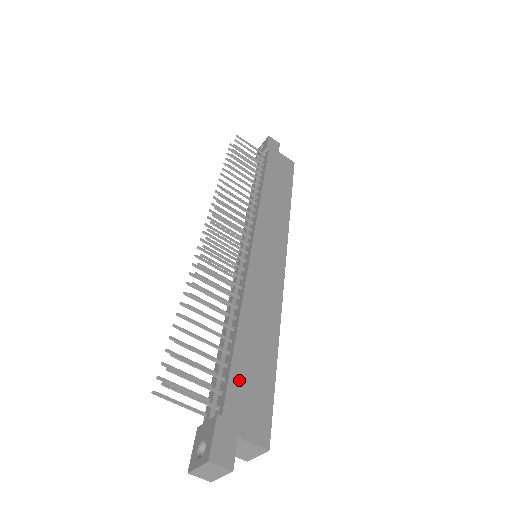
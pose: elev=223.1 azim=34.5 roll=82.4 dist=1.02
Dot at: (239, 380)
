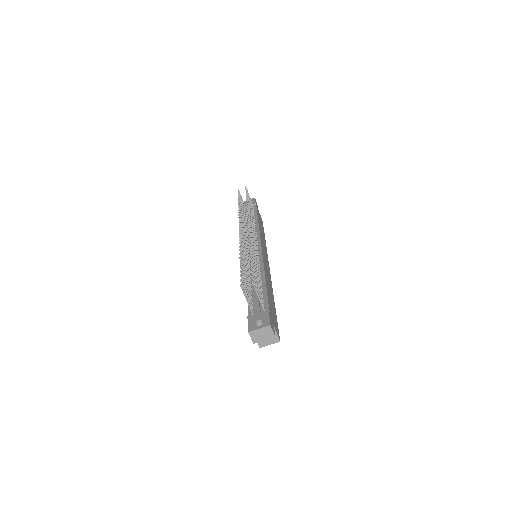
Dot at: (270, 303)
